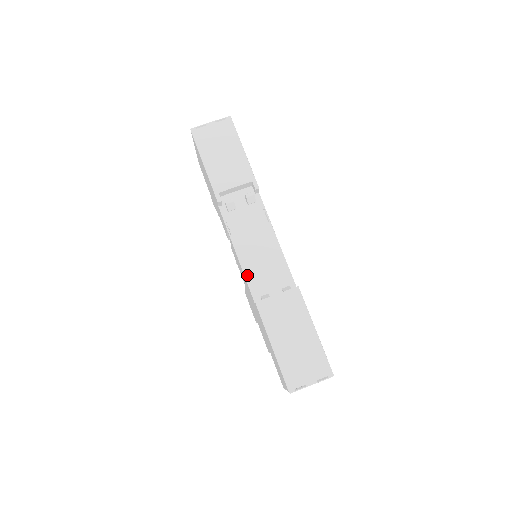
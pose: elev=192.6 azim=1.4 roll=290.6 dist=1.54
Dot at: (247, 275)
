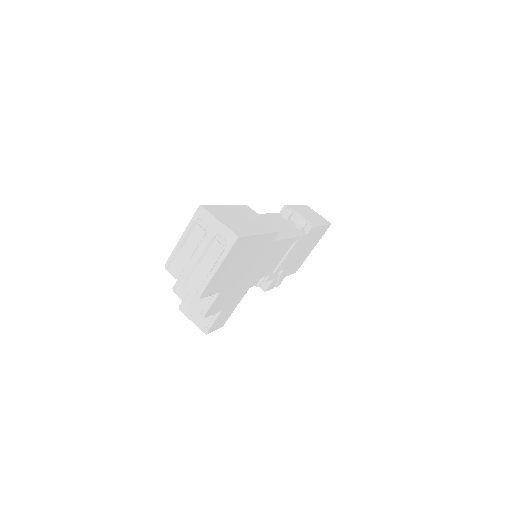
Dot at: occluded
